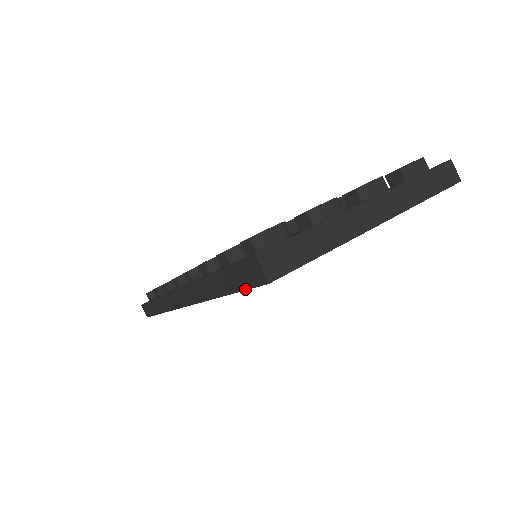
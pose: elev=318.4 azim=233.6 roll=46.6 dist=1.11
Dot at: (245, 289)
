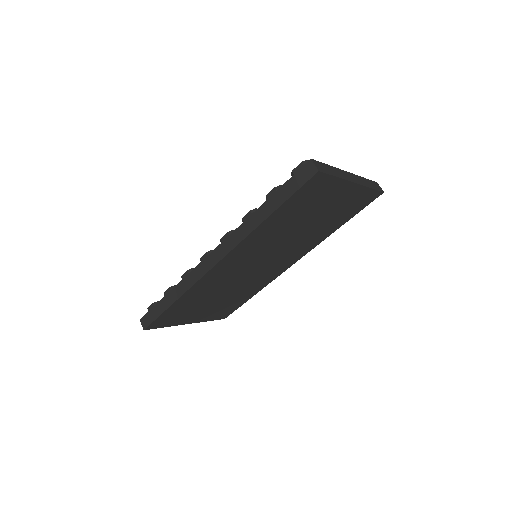
Dot at: (297, 190)
